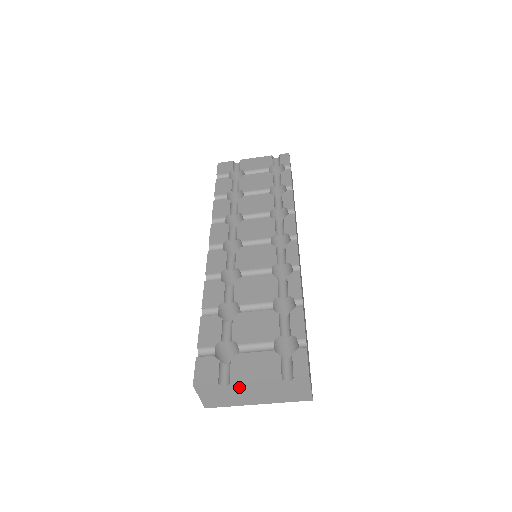
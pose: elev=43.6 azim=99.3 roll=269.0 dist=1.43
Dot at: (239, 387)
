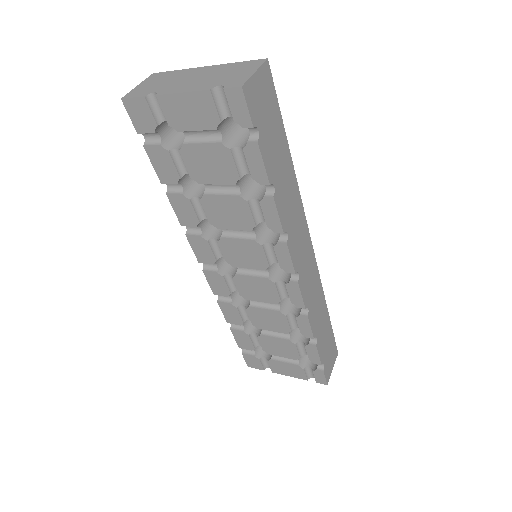
Dot at: occluded
